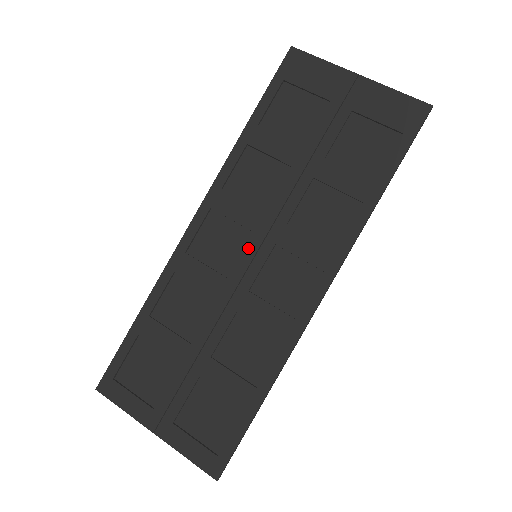
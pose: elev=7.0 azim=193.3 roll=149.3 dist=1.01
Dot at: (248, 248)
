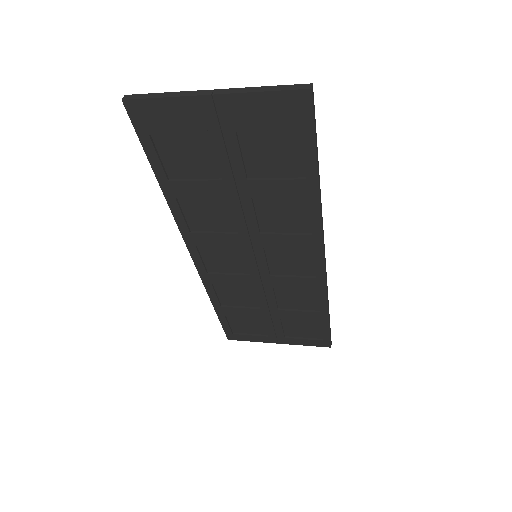
Dot at: (246, 257)
